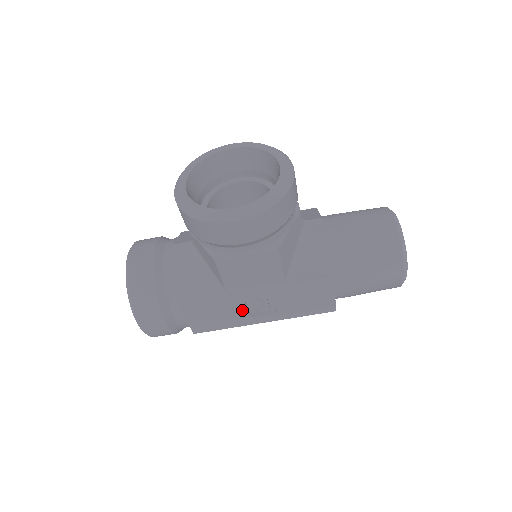
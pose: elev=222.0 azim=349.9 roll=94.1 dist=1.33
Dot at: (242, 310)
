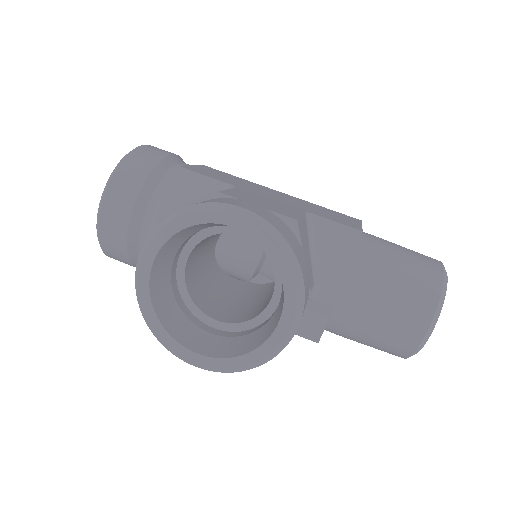
Dot at: occluded
